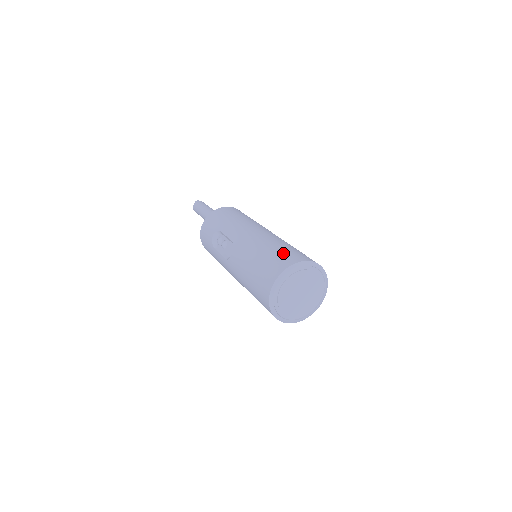
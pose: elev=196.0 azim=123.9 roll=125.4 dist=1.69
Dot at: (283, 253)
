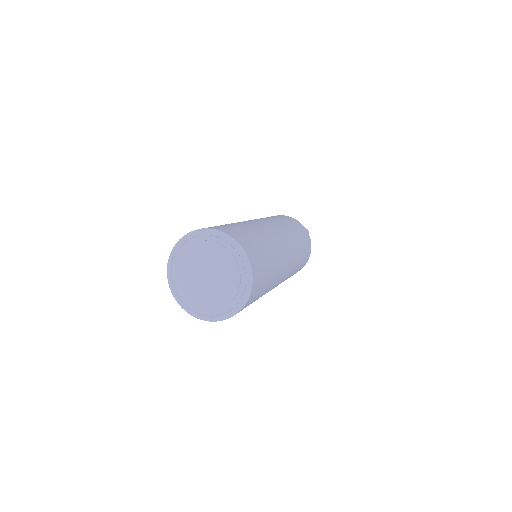
Dot at: occluded
